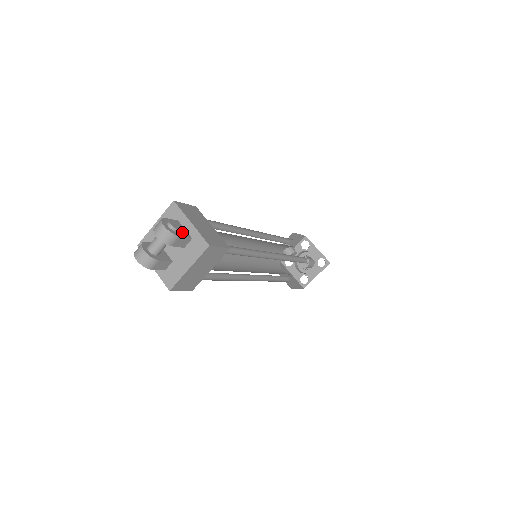
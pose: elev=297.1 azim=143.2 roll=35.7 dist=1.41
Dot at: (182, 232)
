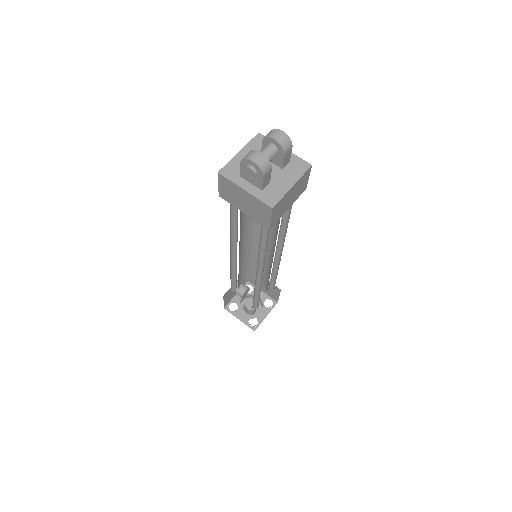
Dot at: occluded
